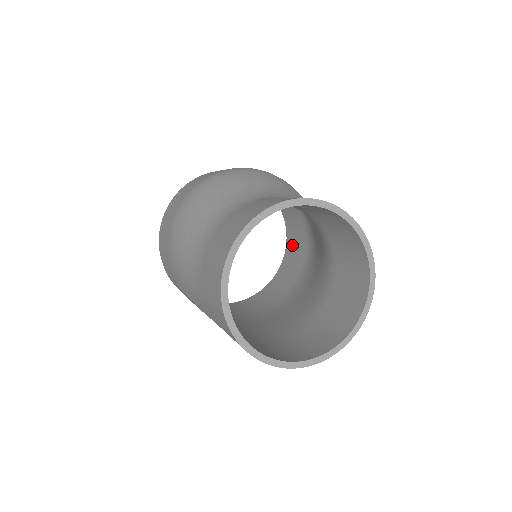
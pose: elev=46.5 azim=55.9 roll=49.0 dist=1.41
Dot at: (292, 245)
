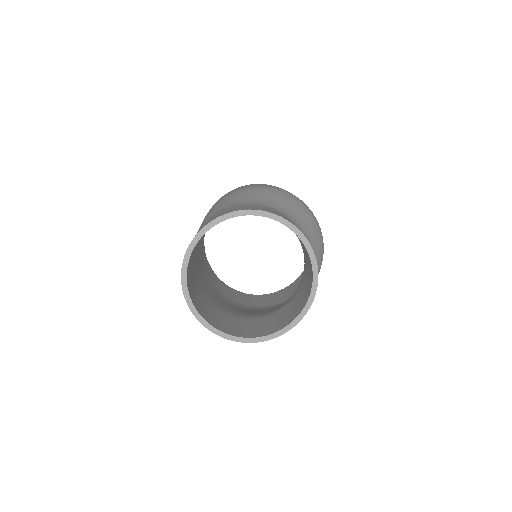
Dot at: (280, 294)
